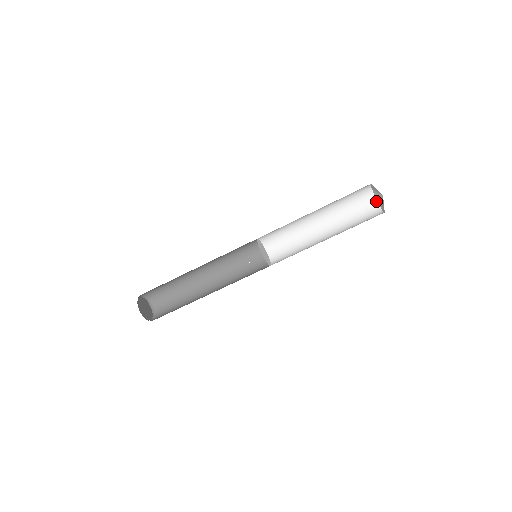
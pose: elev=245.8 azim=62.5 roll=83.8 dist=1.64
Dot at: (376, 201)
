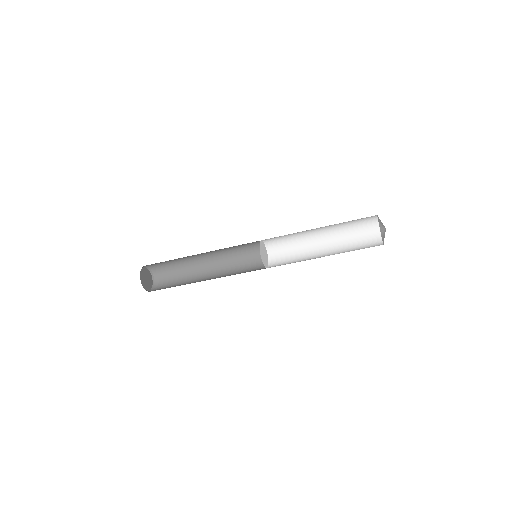
Dot at: (380, 232)
